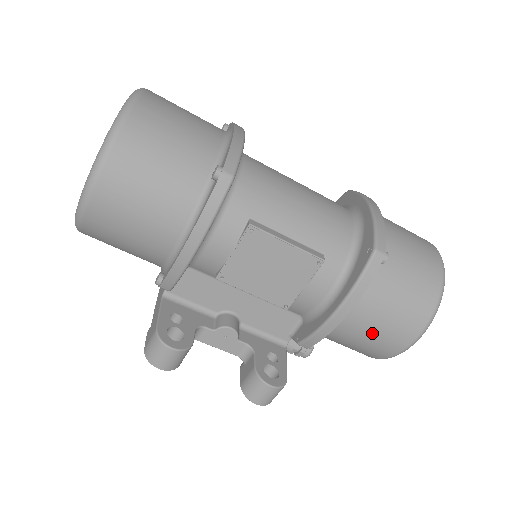
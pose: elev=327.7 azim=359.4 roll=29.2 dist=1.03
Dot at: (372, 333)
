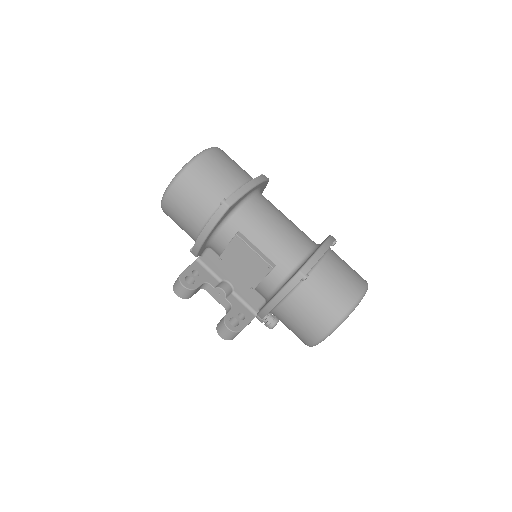
Dot at: (295, 323)
